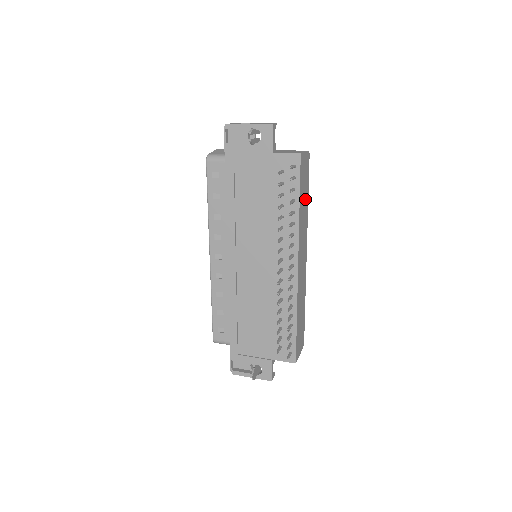
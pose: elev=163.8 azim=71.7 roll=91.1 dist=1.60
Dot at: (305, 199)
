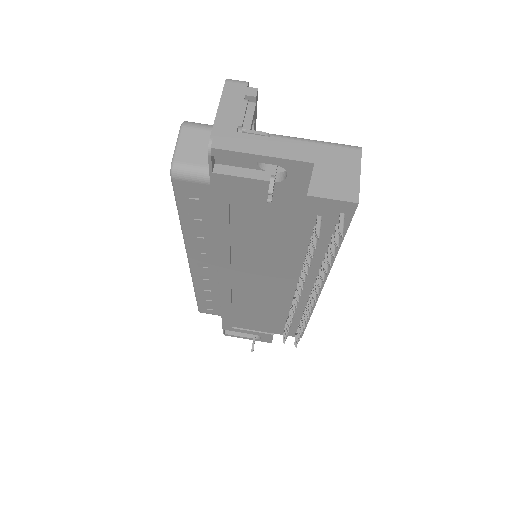
Dot at: occluded
